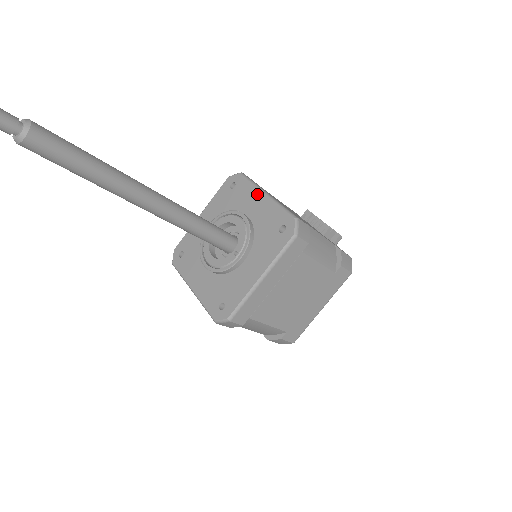
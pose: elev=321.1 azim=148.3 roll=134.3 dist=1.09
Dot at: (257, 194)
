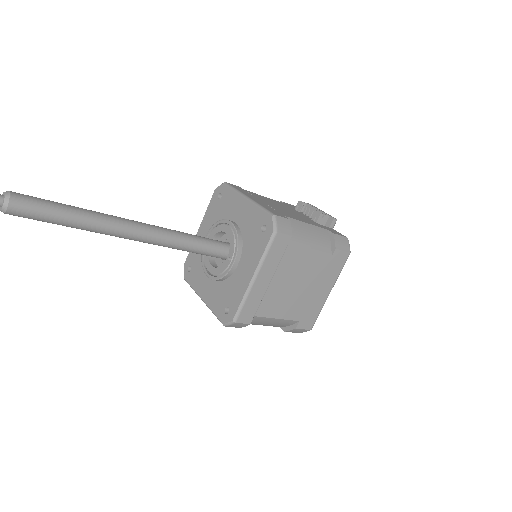
Dot at: (239, 200)
